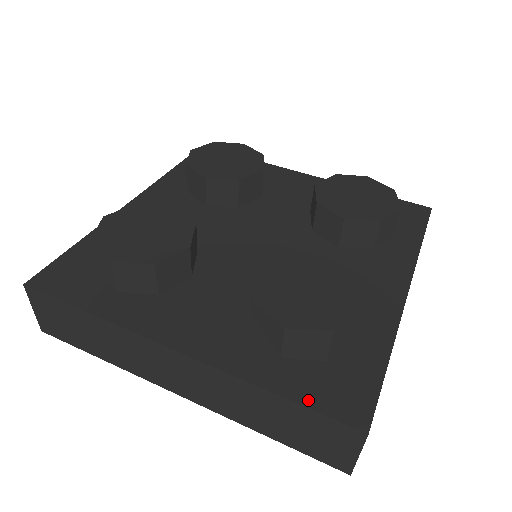
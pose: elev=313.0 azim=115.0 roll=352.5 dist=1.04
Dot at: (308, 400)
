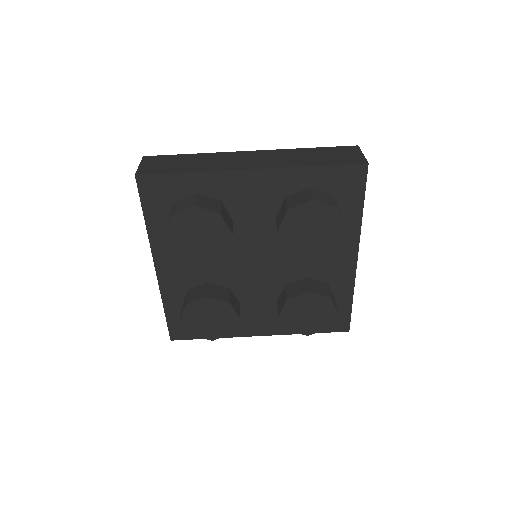
Dot at: (323, 331)
